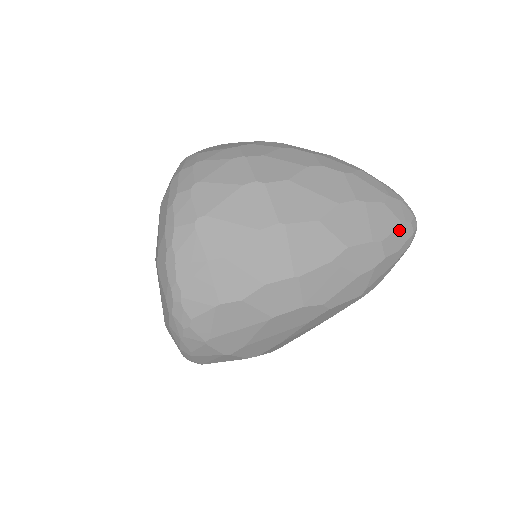
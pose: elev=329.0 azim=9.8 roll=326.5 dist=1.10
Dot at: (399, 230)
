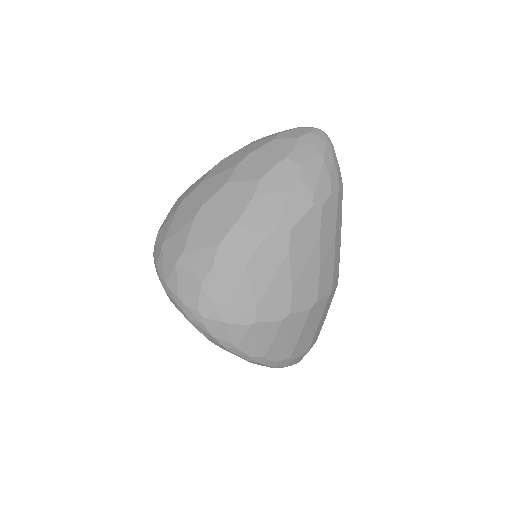
Dot at: (300, 143)
